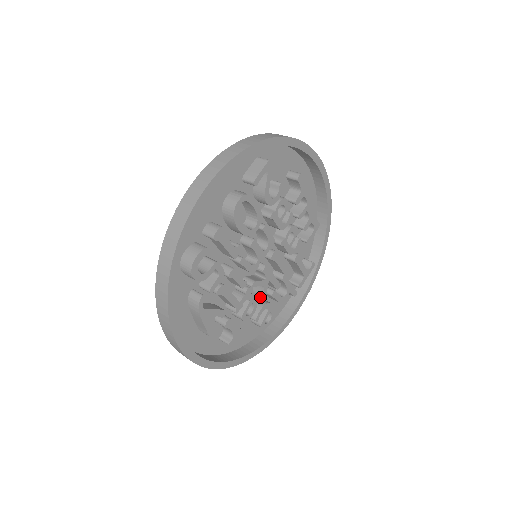
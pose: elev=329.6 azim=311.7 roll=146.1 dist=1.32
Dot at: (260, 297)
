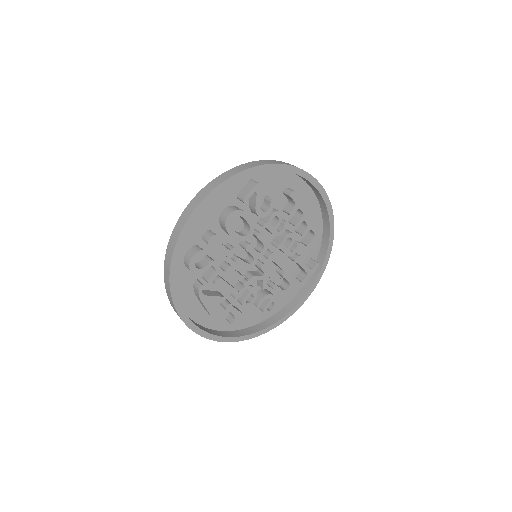
Dot at: (265, 288)
